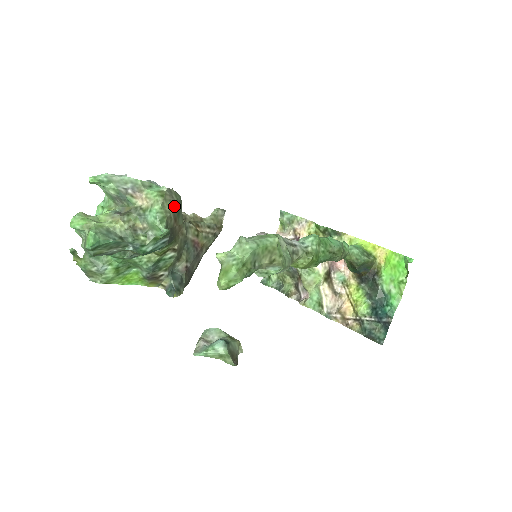
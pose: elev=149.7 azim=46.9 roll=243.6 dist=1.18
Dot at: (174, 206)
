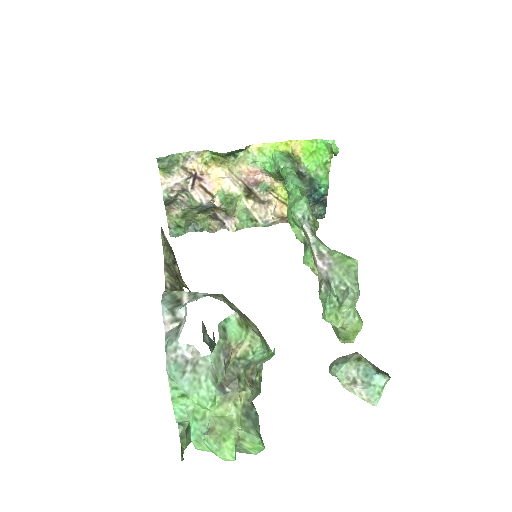
Dot at: (247, 317)
